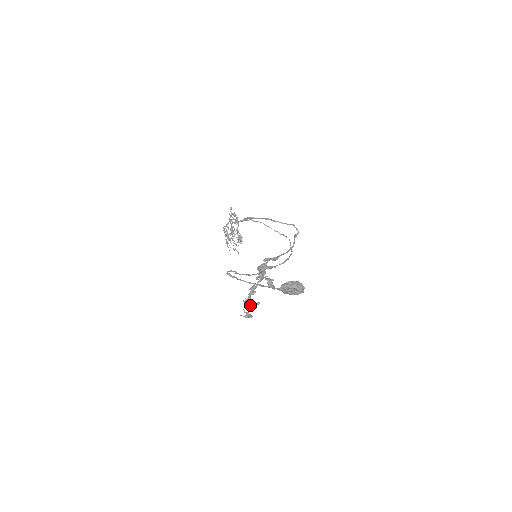
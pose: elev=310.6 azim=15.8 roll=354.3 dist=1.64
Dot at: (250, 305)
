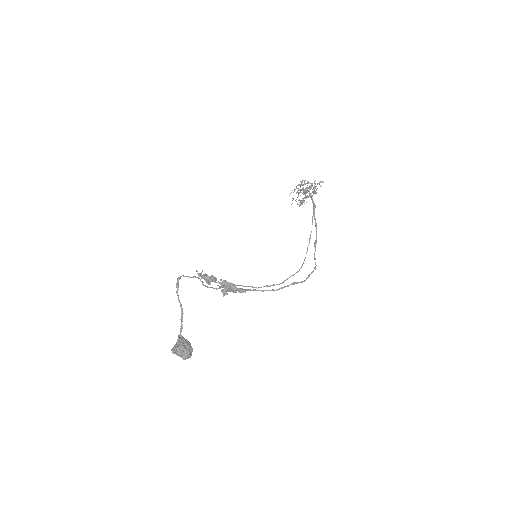
Dot at: occluded
